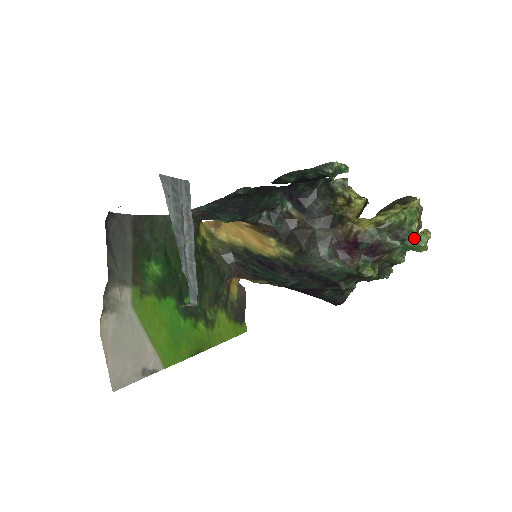
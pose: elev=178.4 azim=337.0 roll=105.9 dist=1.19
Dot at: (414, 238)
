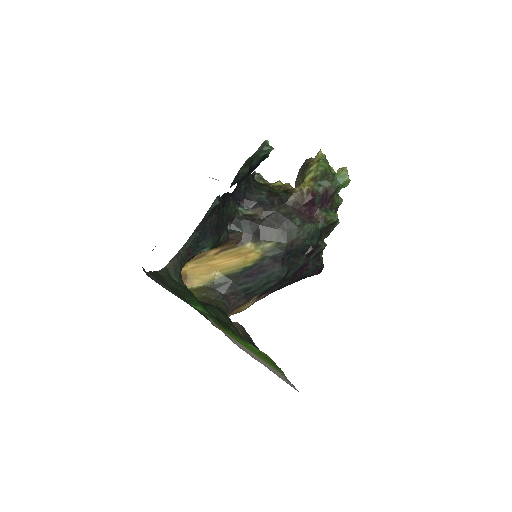
Dot at: (339, 177)
